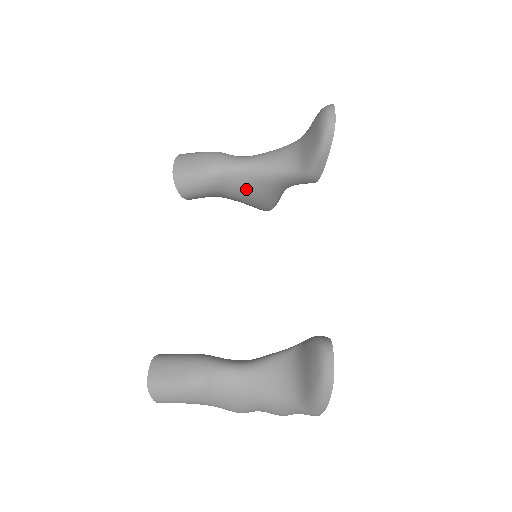
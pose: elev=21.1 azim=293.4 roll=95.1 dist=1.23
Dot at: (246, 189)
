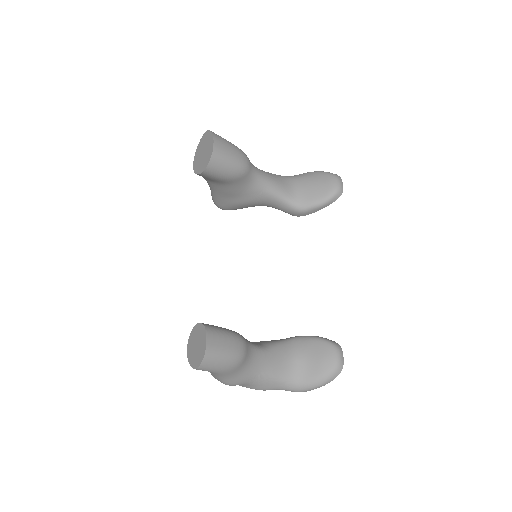
Dot at: (245, 192)
